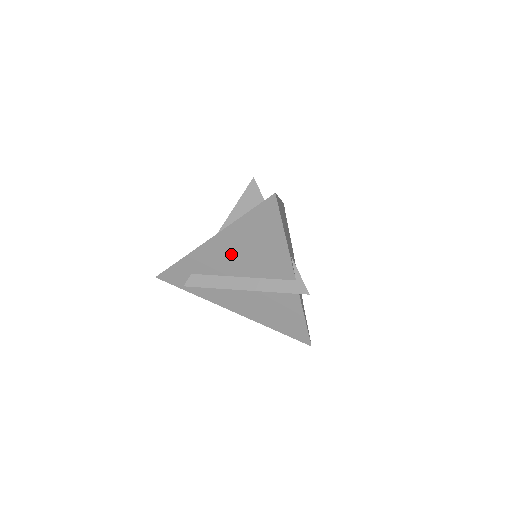
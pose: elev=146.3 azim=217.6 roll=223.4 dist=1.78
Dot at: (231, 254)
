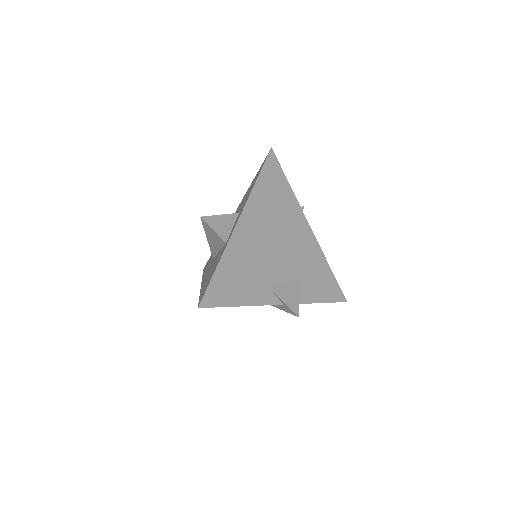
Dot at: occluded
